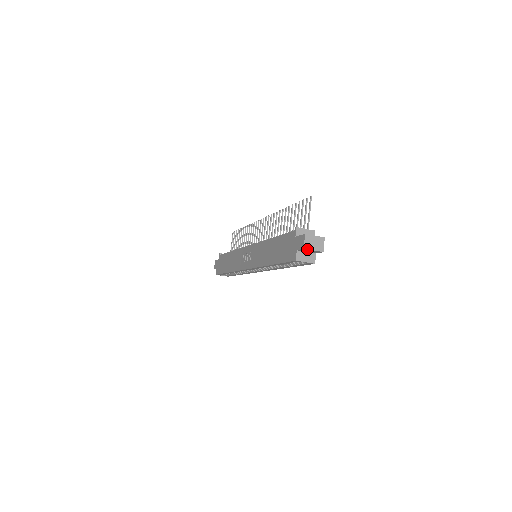
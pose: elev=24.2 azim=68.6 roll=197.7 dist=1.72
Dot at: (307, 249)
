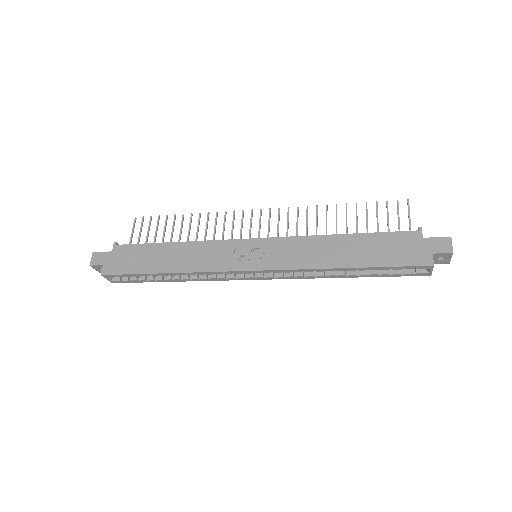
Dot at: (451, 255)
